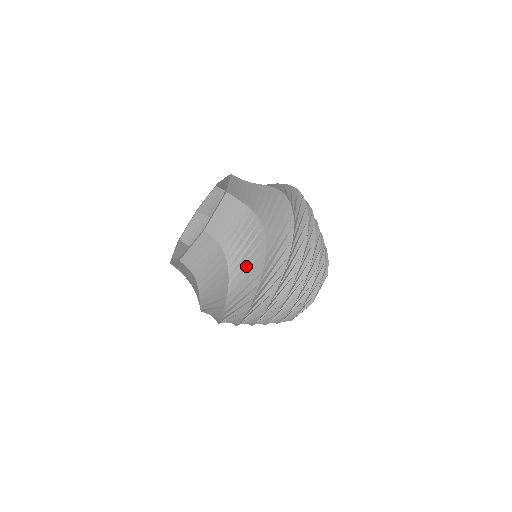
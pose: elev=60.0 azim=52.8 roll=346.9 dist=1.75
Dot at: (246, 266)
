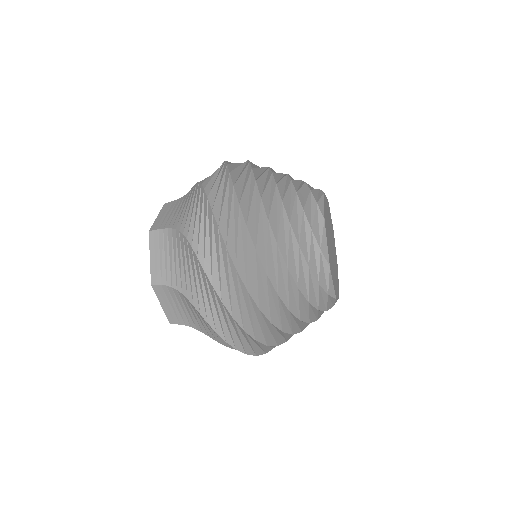
Dot at: occluded
